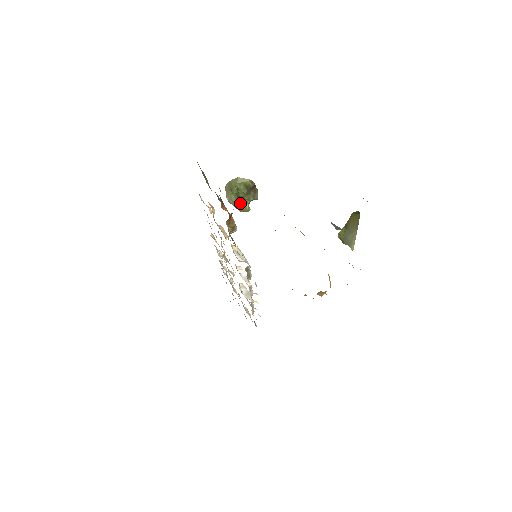
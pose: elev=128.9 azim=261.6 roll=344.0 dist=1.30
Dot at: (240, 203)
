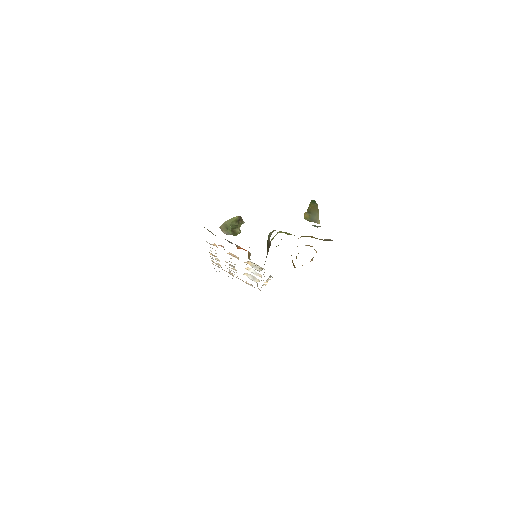
Dot at: (234, 231)
